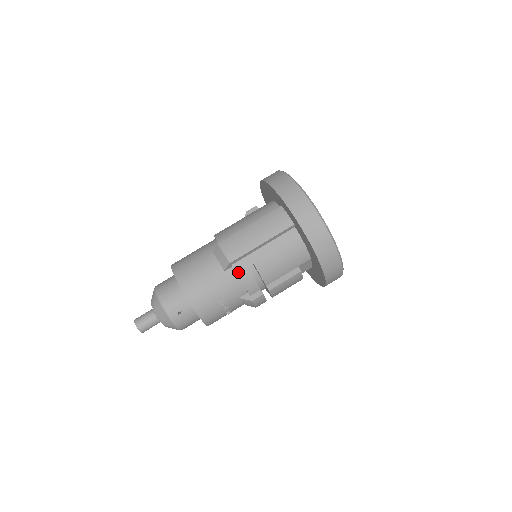
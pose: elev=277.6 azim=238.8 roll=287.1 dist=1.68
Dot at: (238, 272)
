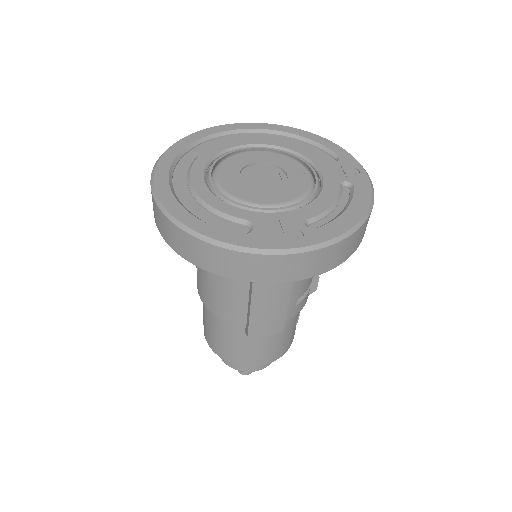
Dot at: (292, 317)
